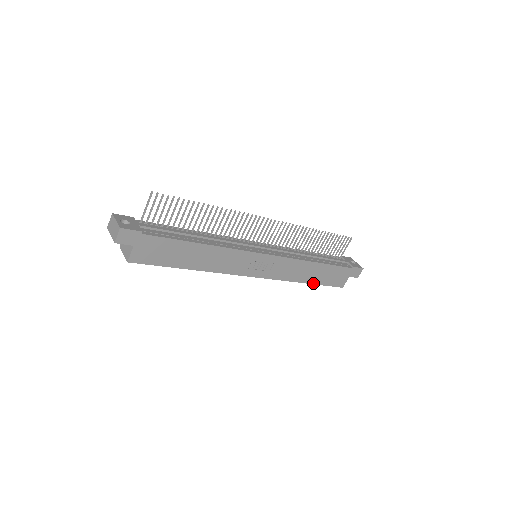
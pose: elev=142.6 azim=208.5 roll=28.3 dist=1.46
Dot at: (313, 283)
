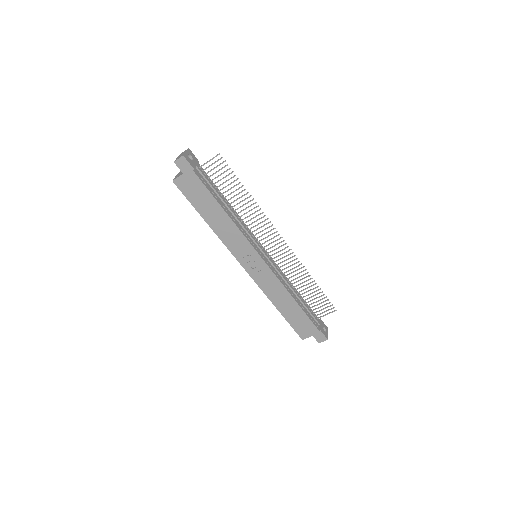
Dot at: (282, 313)
